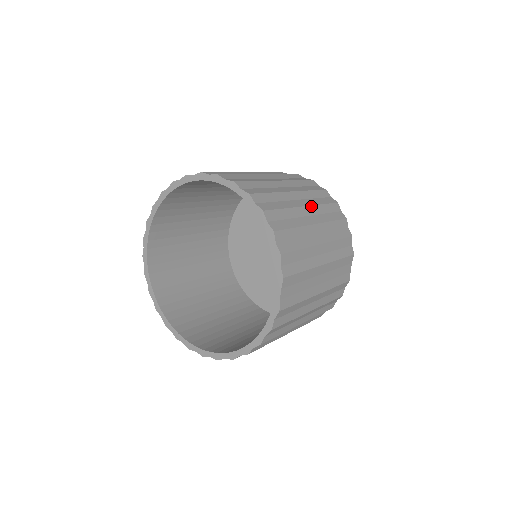
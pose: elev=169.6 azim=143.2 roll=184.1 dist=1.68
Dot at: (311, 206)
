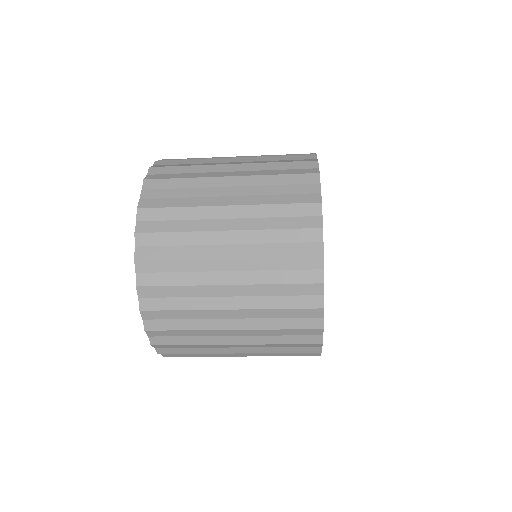
Dot at: (250, 156)
